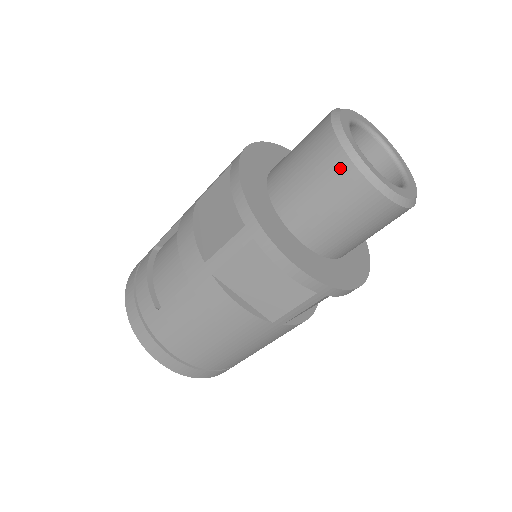
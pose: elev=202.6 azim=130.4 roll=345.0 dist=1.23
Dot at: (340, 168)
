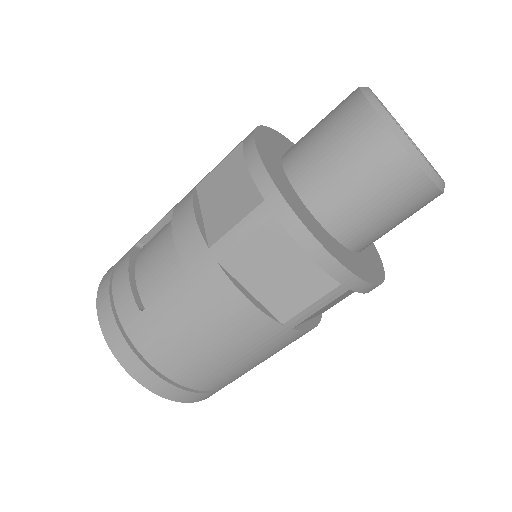
Dot at: (376, 138)
